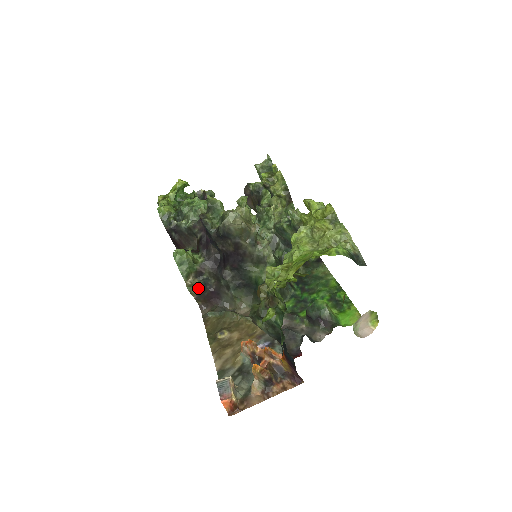
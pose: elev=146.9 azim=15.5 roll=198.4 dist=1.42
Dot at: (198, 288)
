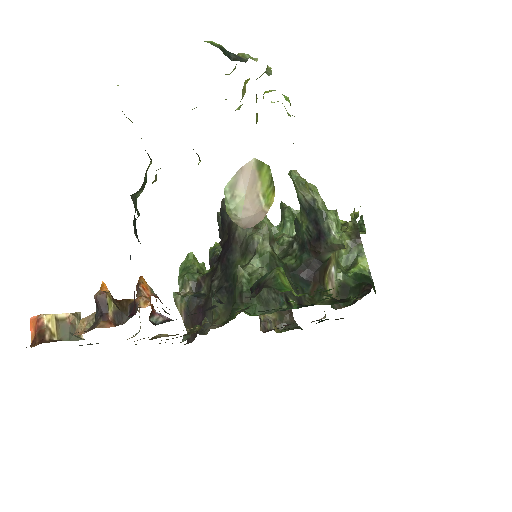
Dot at: (185, 297)
